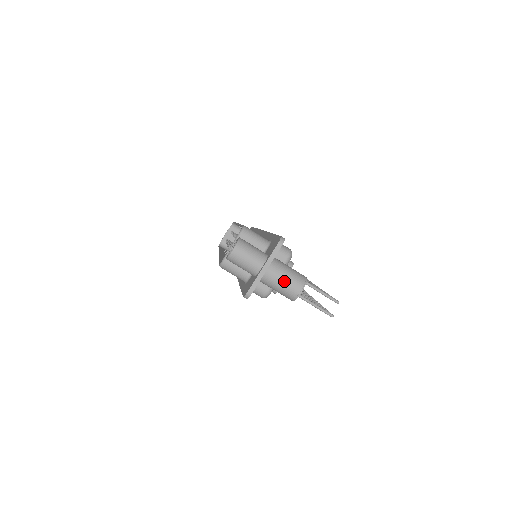
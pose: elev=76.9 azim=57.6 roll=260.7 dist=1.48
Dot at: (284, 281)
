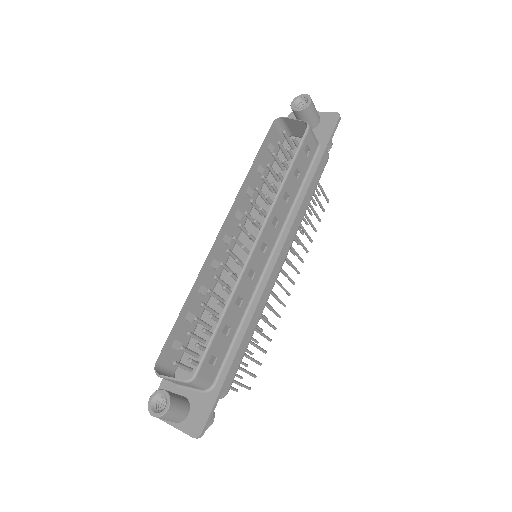
Dot at: occluded
